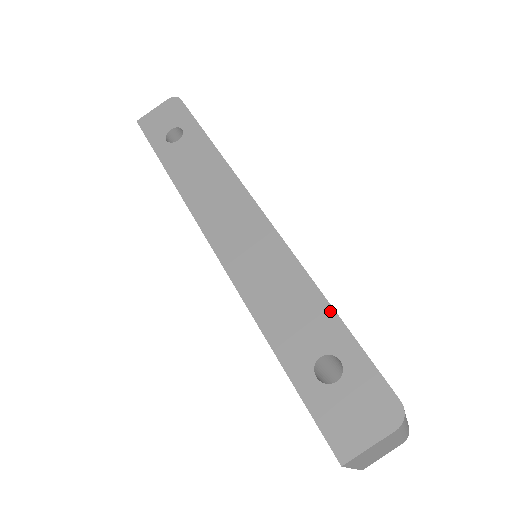
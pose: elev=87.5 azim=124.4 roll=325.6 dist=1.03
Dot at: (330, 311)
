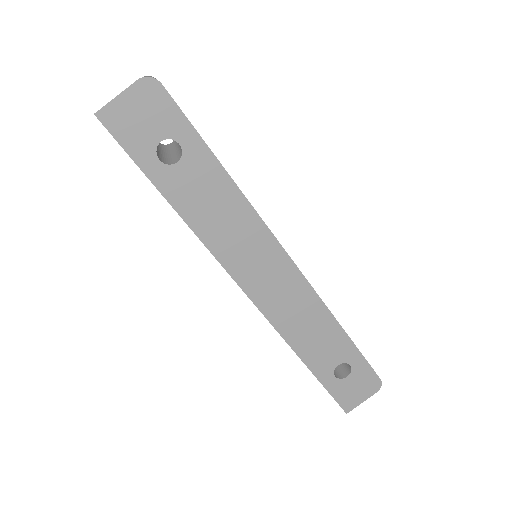
Dot at: (346, 338)
